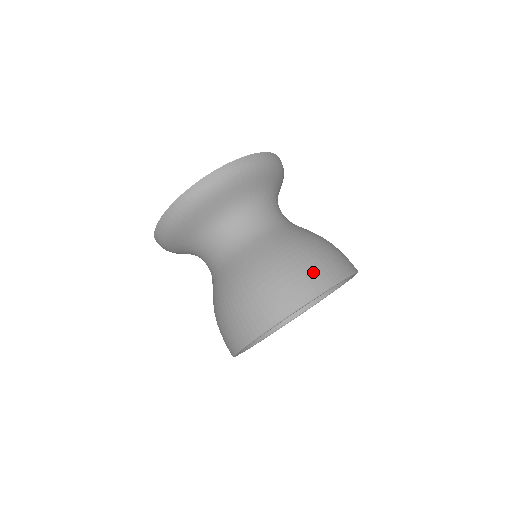
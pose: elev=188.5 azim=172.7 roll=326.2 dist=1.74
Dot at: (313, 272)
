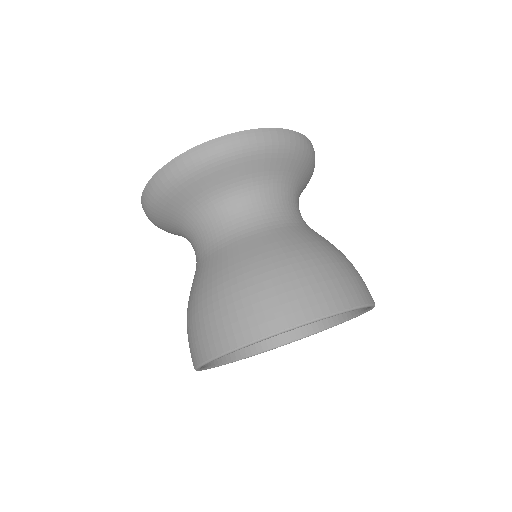
Dot at: (331, 285)
